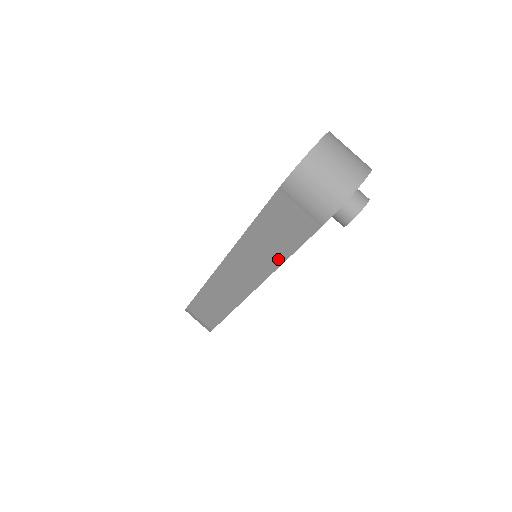
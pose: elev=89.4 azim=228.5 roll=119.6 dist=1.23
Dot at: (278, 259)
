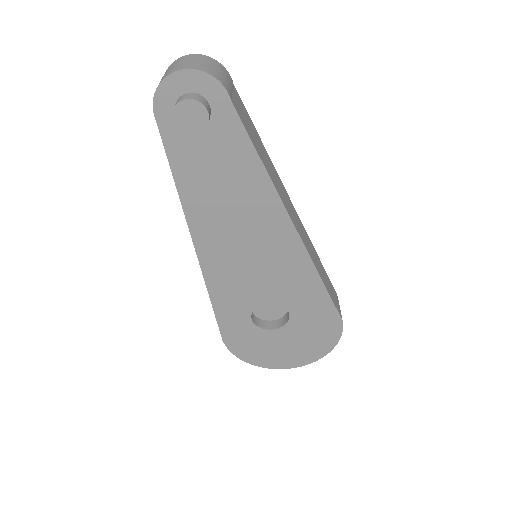
Dot at: (178, 188)
